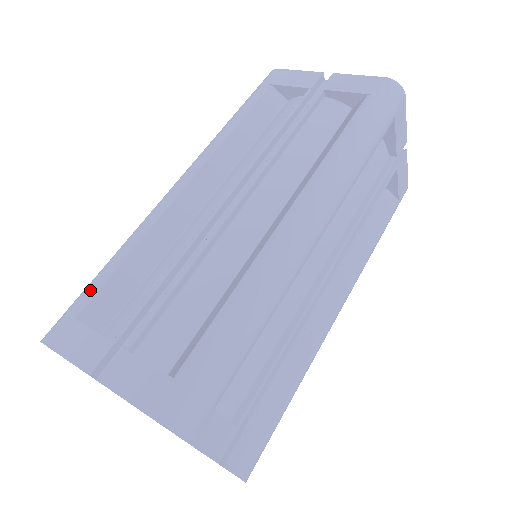
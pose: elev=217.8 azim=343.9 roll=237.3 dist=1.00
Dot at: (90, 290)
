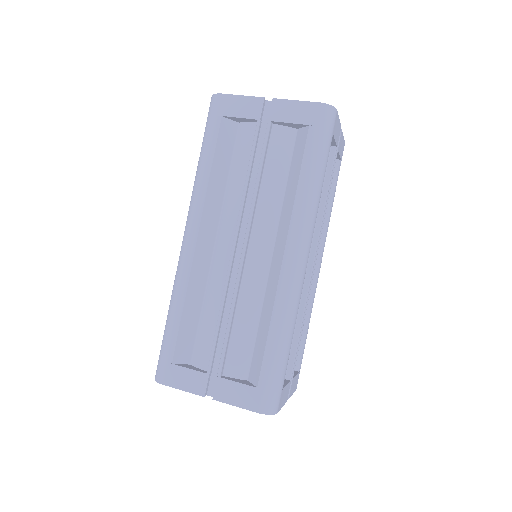
Dot at: (170, 341)
